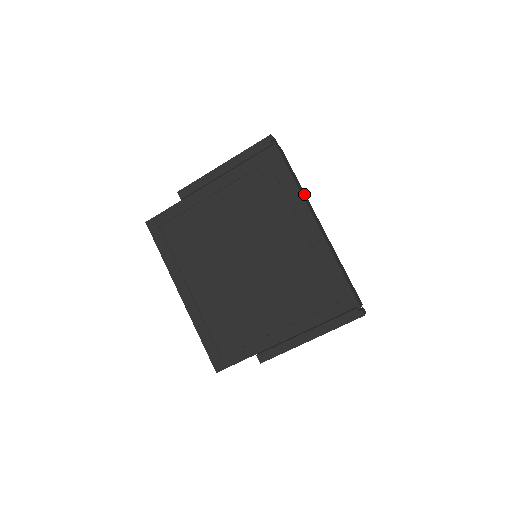
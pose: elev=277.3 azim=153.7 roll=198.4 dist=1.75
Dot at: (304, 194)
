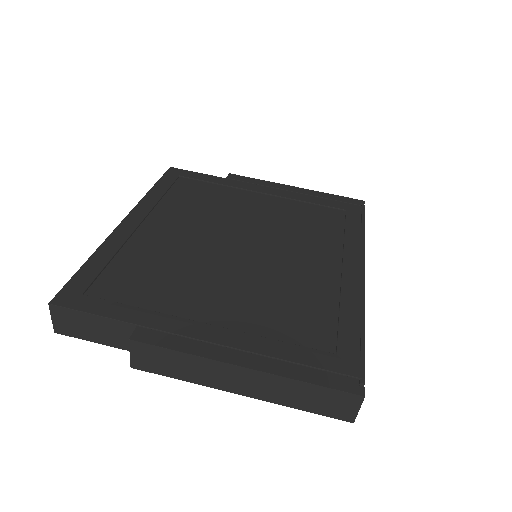
Dot at: occluded
